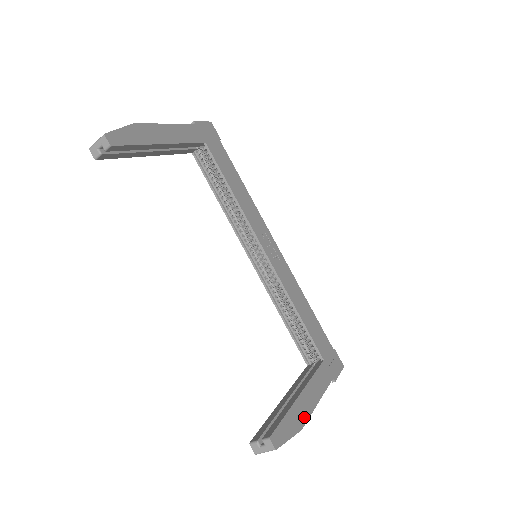
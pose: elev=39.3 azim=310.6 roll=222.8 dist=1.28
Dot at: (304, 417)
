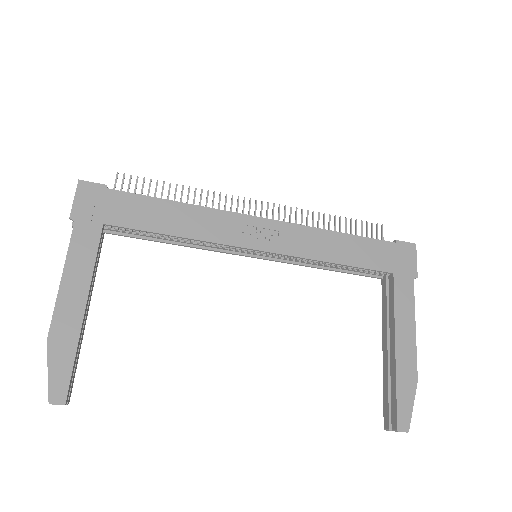
Dot at: (412, 365)
